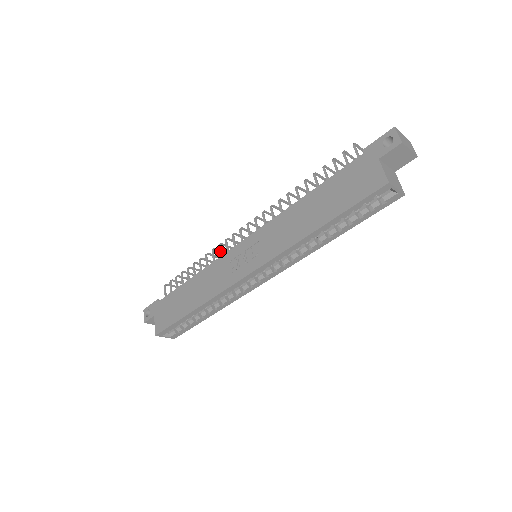
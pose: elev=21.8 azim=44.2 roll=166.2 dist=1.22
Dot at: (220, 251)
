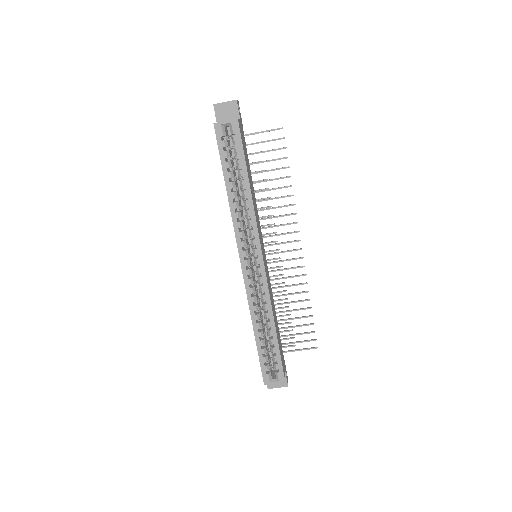
Dot at: occluded
